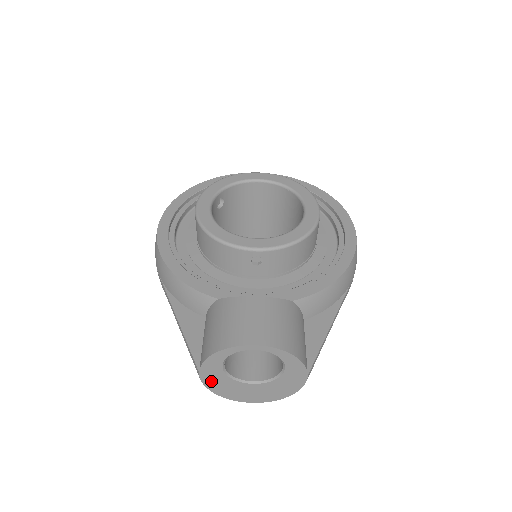
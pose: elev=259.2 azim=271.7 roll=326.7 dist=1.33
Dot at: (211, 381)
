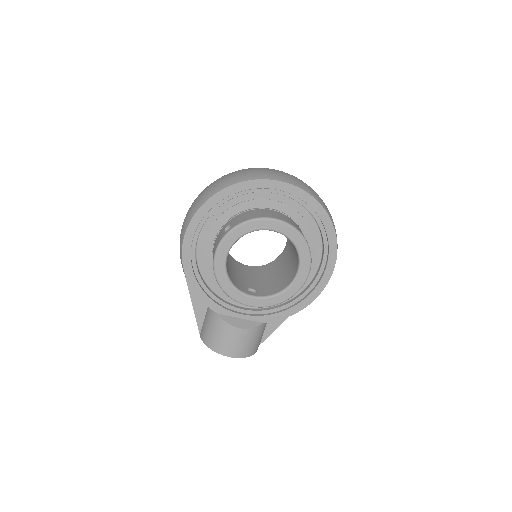
Dot at: occluded
